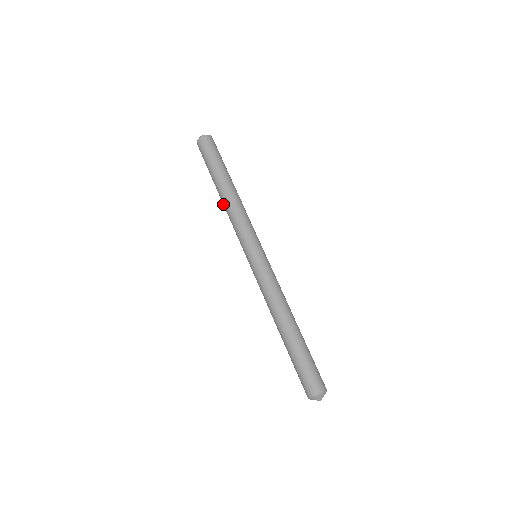
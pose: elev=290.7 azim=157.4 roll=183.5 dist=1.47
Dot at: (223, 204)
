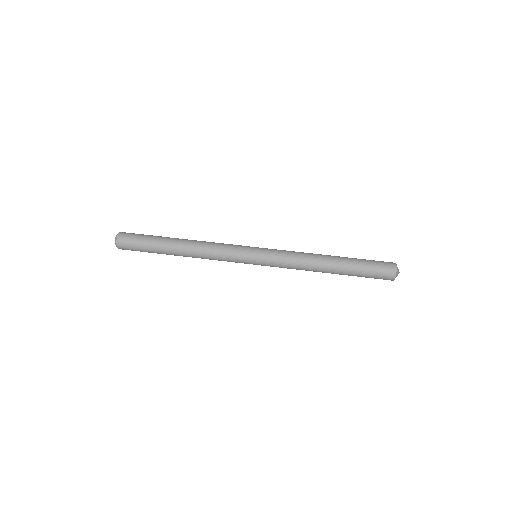
Dot at: (192, 255)
